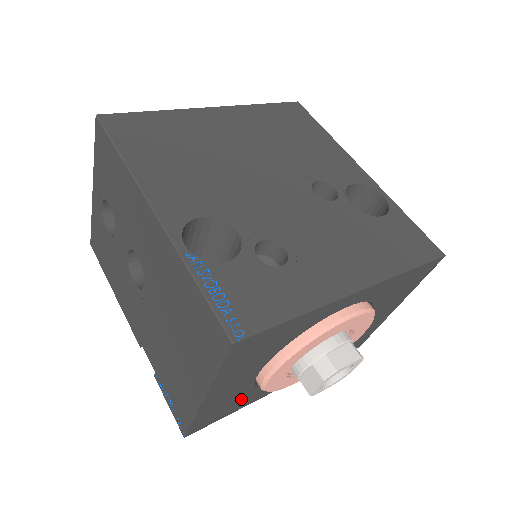
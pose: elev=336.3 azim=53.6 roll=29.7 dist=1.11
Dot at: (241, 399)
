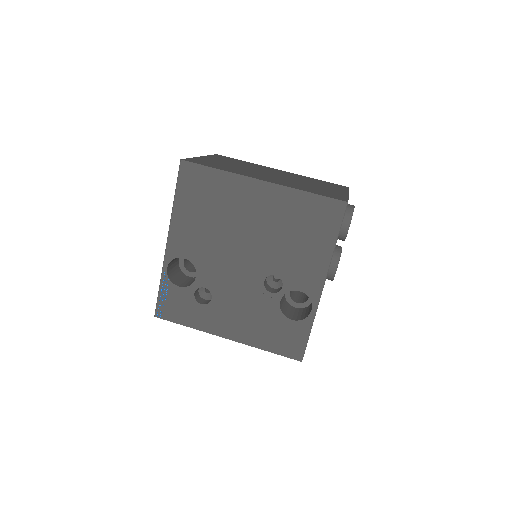
Dot at: occluded
